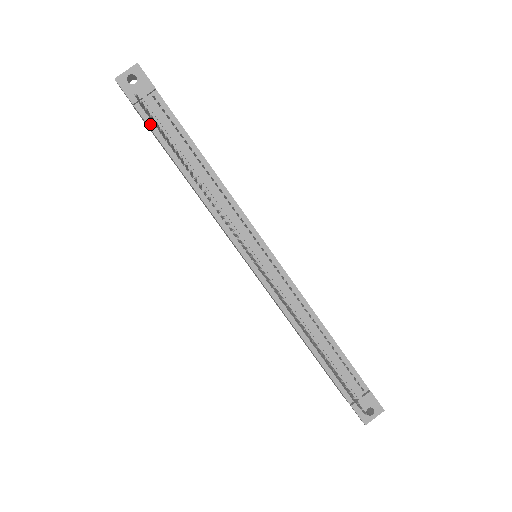
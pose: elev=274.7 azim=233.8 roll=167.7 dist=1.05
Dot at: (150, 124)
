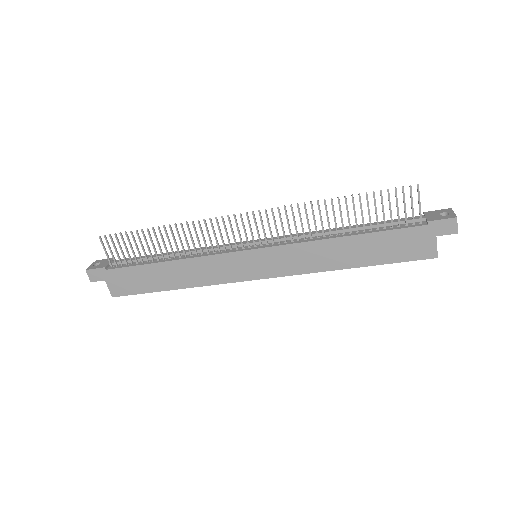
Dot at: (123, 267)
